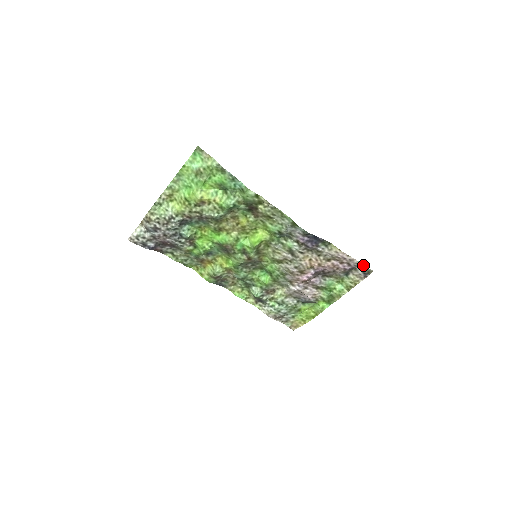
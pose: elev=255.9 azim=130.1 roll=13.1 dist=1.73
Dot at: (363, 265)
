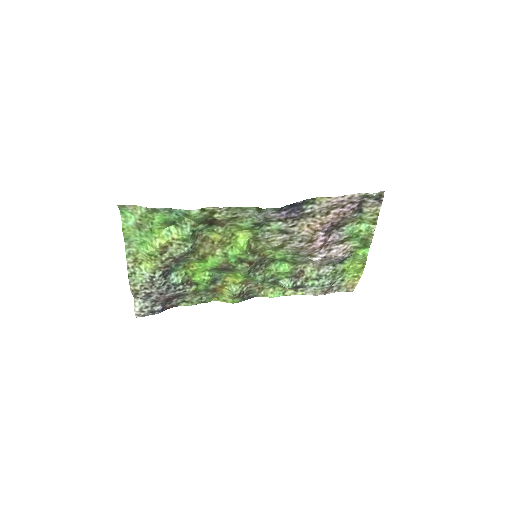
Dot at: (367, 193)
